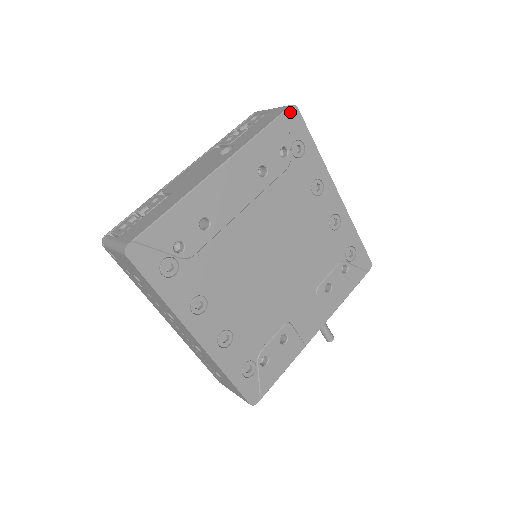
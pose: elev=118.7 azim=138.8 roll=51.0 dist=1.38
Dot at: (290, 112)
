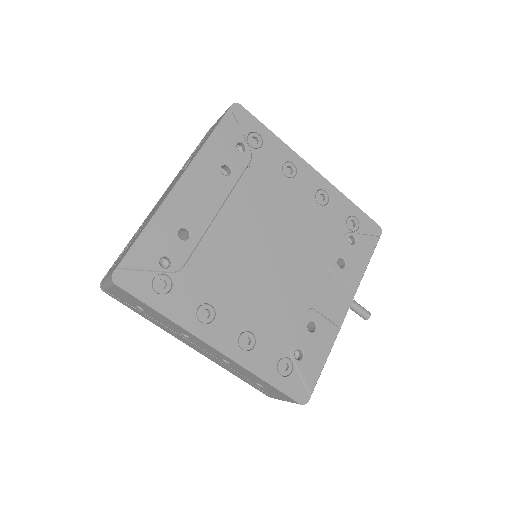
Dot at: (234, 110)
